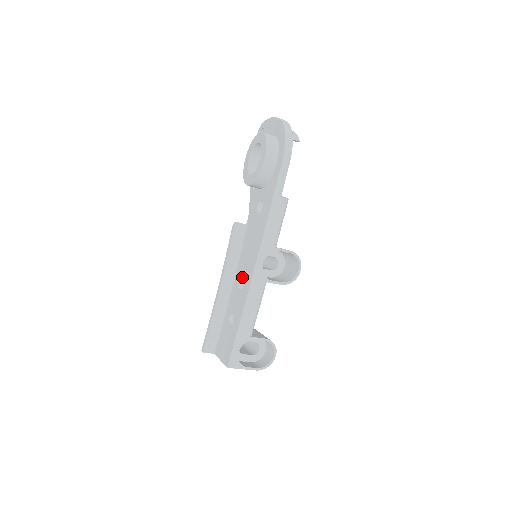
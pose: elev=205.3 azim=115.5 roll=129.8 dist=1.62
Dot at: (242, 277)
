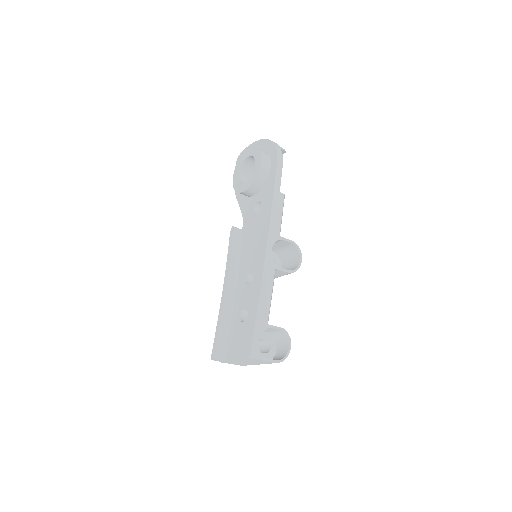
Dot at: (249, 271)
